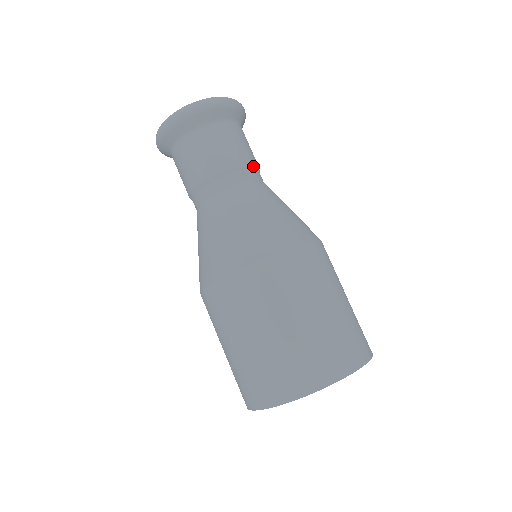
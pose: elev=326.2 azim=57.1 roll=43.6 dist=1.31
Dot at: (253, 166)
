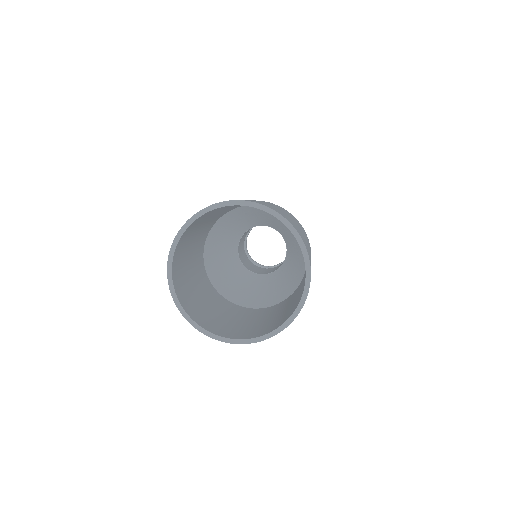
Dot at: occluded
